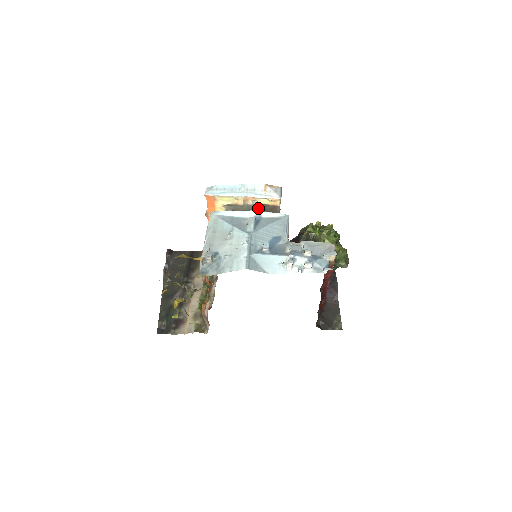
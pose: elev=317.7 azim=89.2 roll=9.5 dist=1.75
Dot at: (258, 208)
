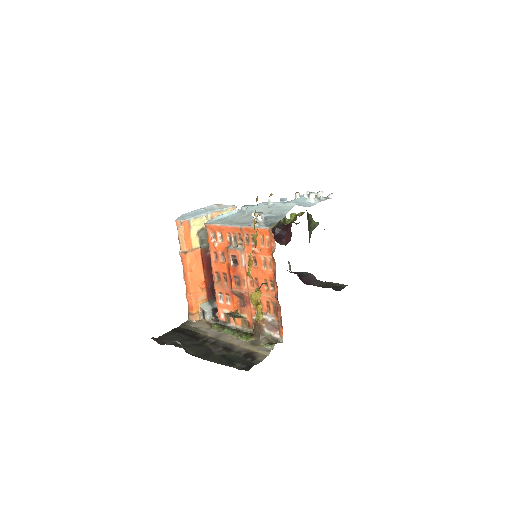
Dot at: occluded
